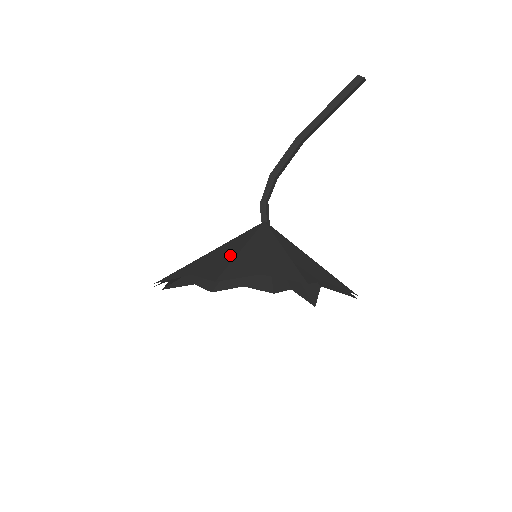
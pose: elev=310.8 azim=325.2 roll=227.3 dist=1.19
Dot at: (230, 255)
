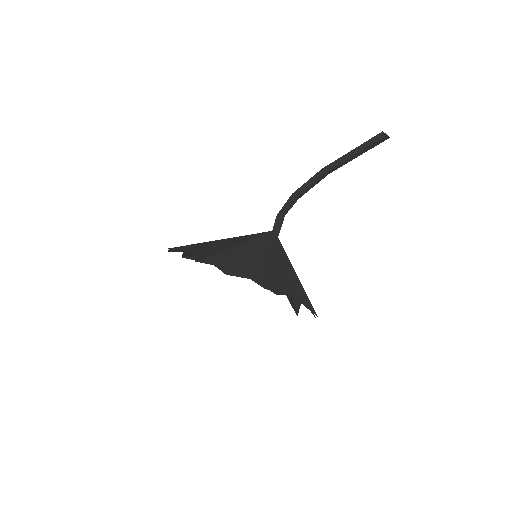
Dot at: (225, 247)
